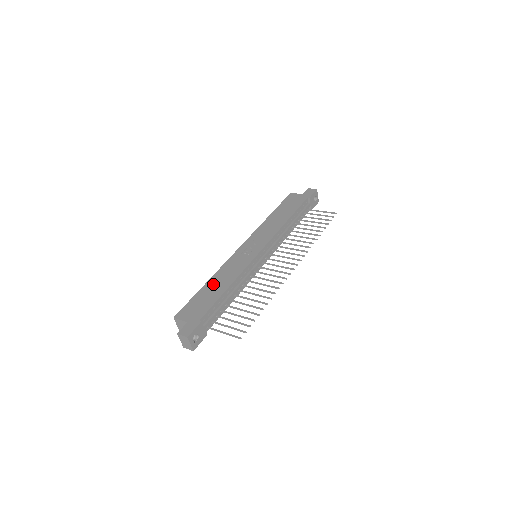
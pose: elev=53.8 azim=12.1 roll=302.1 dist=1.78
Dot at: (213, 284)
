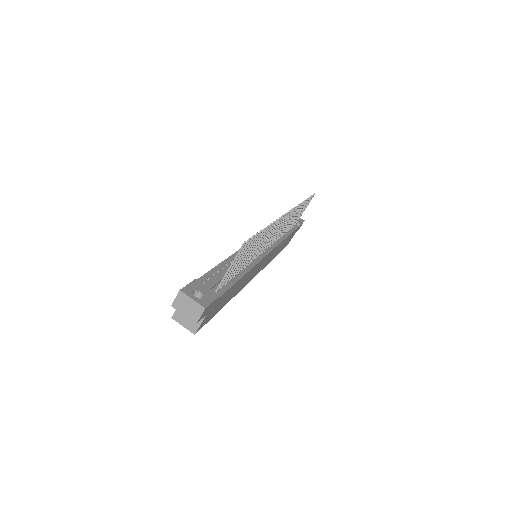
Dot at: occluded
